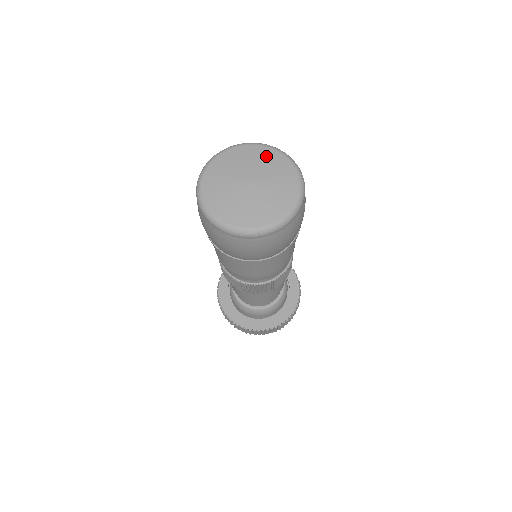
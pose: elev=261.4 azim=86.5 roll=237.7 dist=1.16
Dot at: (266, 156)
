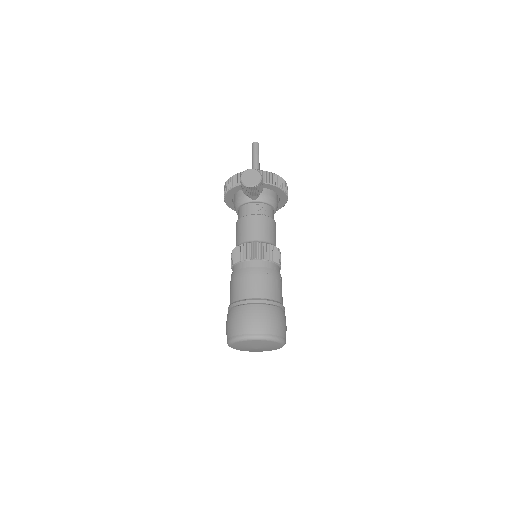
Dot at: (265, 343)
